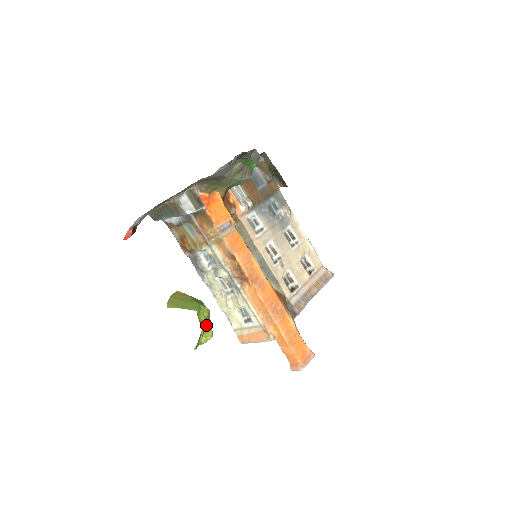
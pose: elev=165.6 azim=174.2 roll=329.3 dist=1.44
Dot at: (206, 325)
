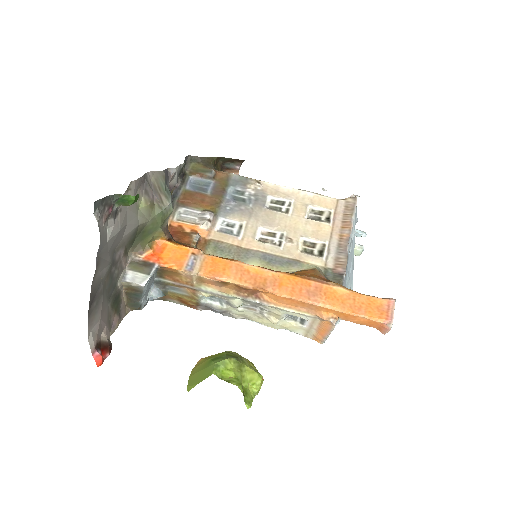
Dot at: (243, 374)
